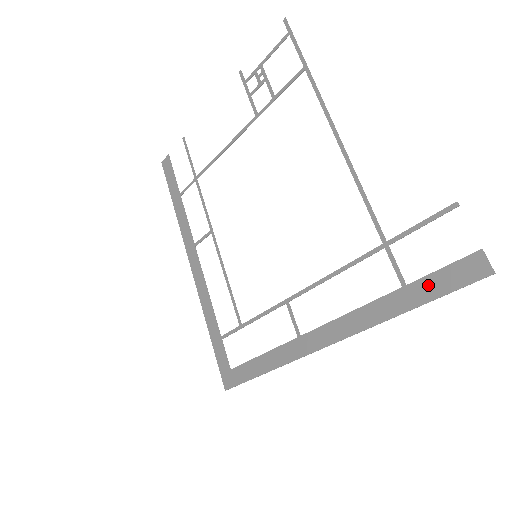
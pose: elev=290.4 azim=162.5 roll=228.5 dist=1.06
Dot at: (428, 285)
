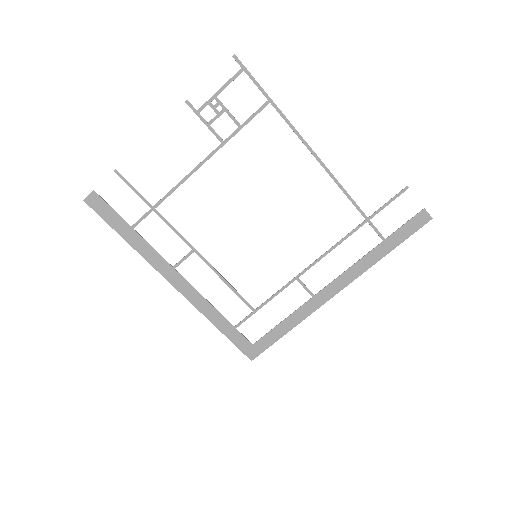
Dot at: (399, 235)
